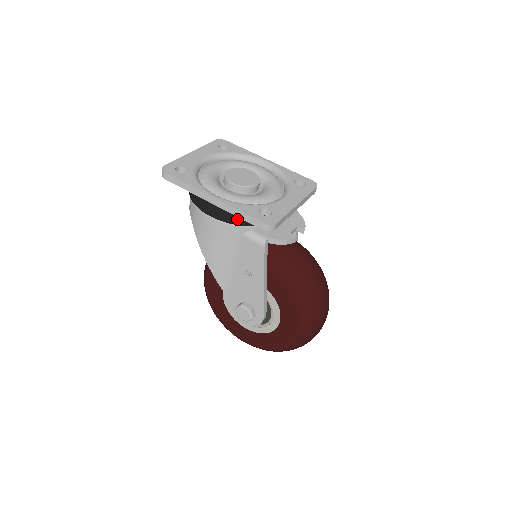
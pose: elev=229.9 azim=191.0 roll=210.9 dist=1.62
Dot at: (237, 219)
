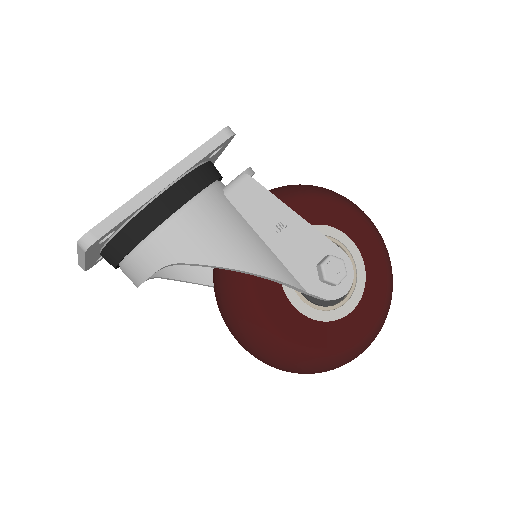
Dot at: (203, 176)
